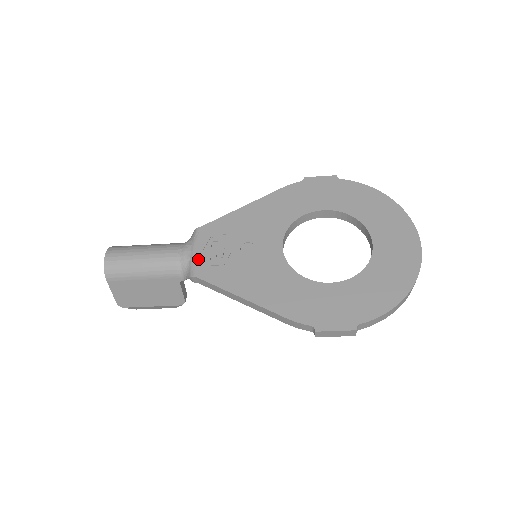
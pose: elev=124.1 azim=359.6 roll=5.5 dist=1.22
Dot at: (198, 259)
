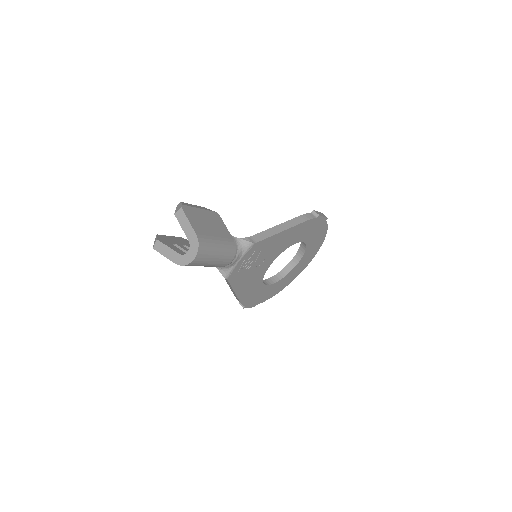
Dot at: (237, 268)
